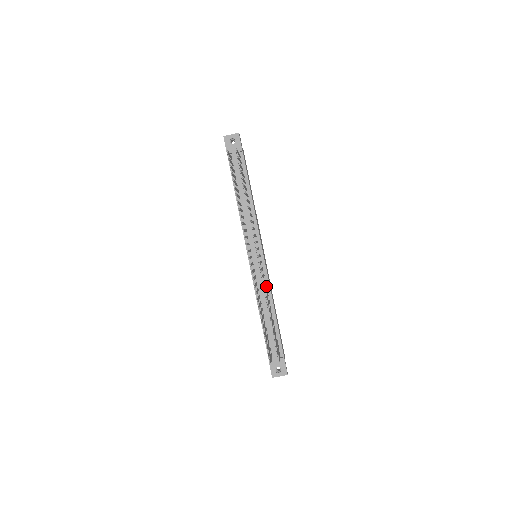
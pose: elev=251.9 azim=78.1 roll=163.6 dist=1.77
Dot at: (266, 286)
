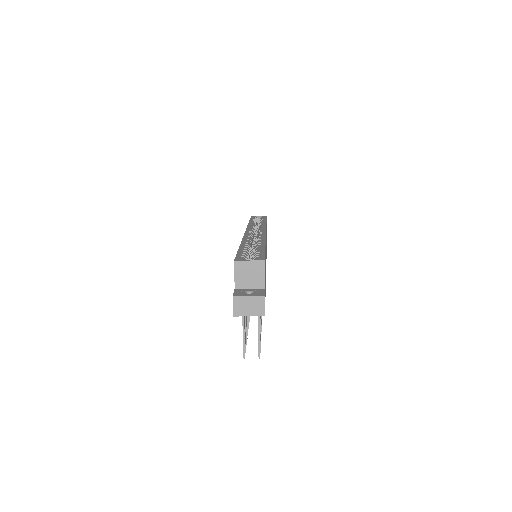
Dot at: occluded
